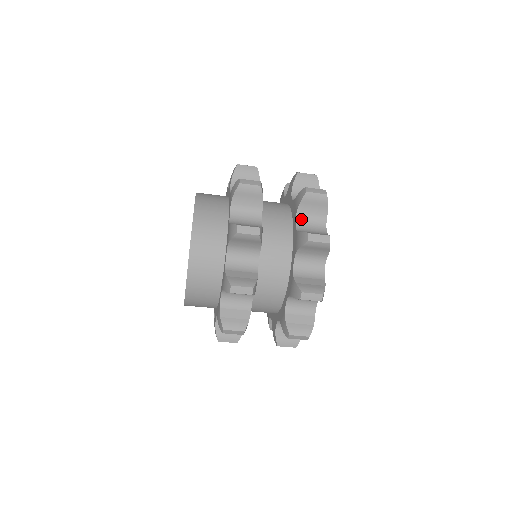
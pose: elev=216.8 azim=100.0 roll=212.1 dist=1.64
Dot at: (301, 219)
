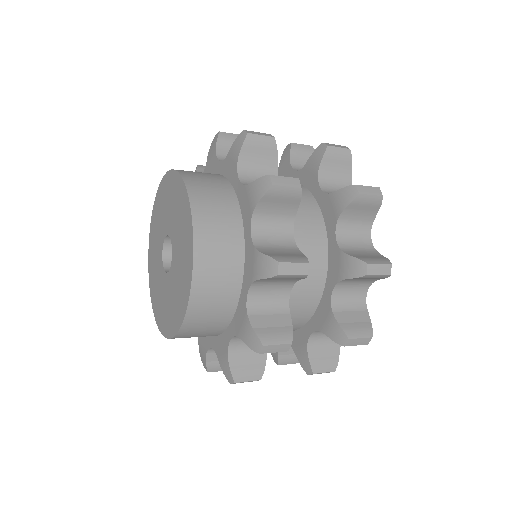
Dot at: occluded
